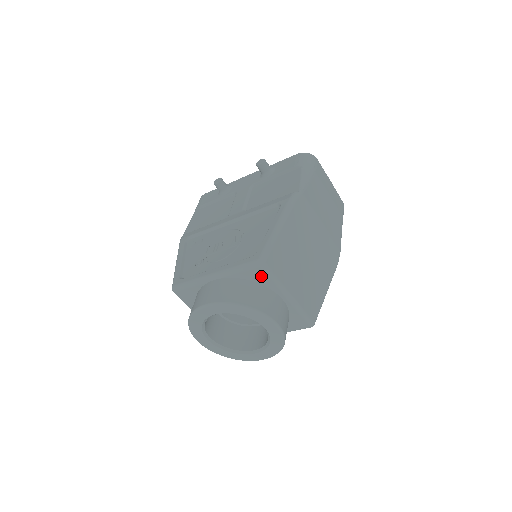
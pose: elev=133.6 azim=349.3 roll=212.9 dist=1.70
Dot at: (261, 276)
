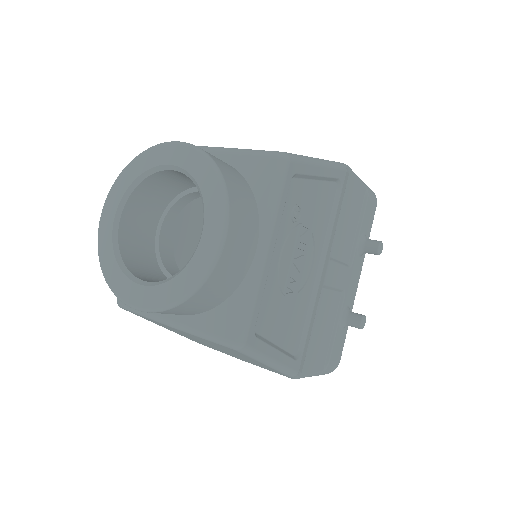
Dot at: occluded
